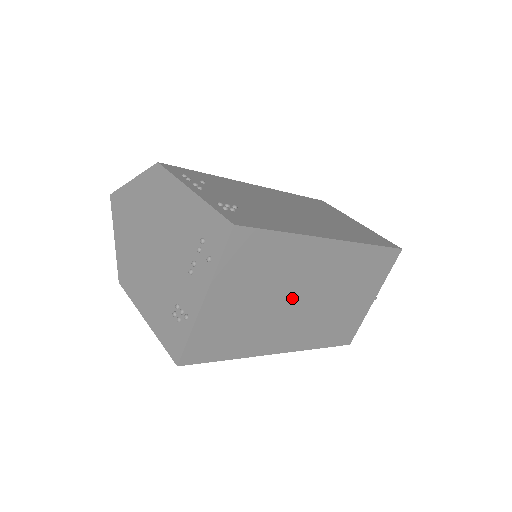
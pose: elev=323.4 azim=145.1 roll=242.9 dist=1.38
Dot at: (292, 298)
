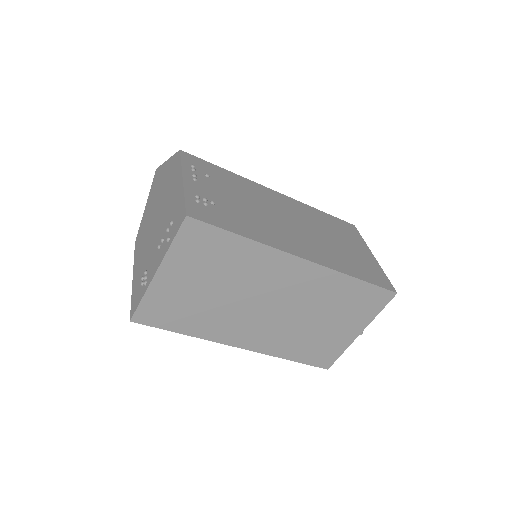
Dot at: (253, 300)
